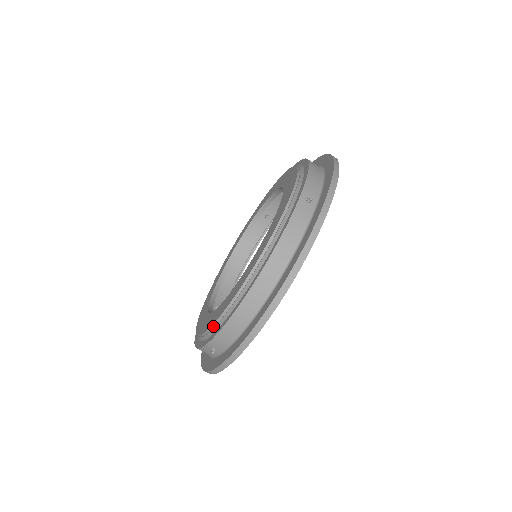
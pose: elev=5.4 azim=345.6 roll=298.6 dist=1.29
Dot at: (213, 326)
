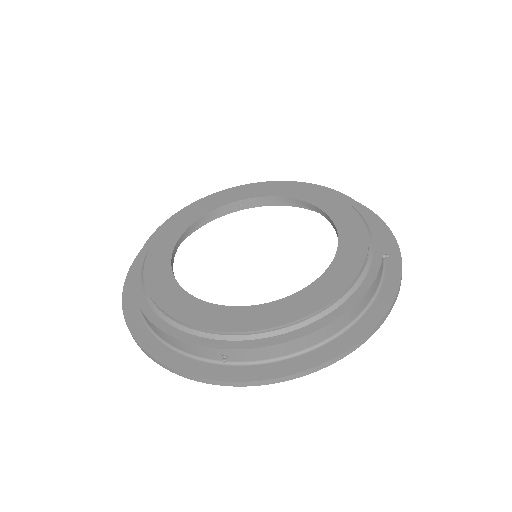
Dot at: (244, 333)
